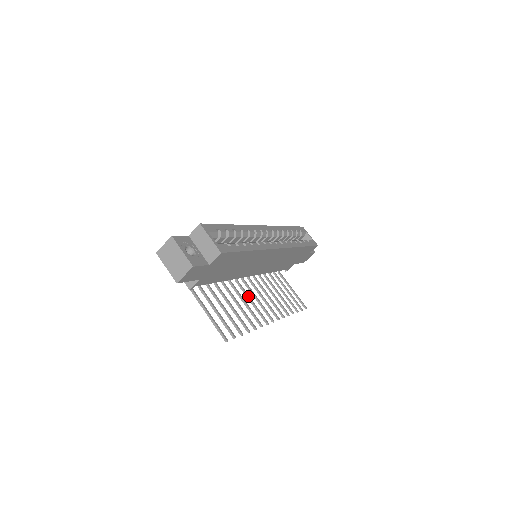
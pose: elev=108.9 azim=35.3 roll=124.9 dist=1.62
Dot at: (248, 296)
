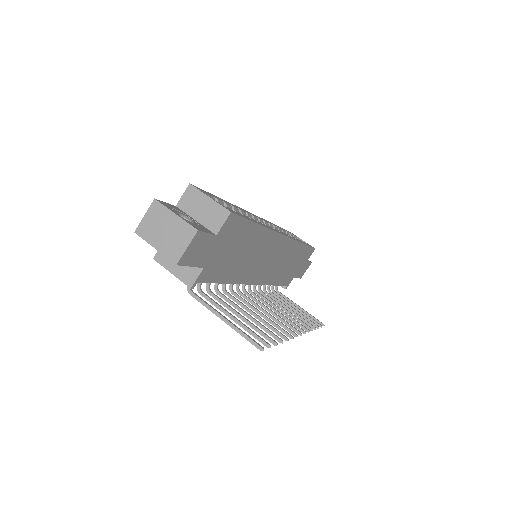
Dot at: (260, 307)
